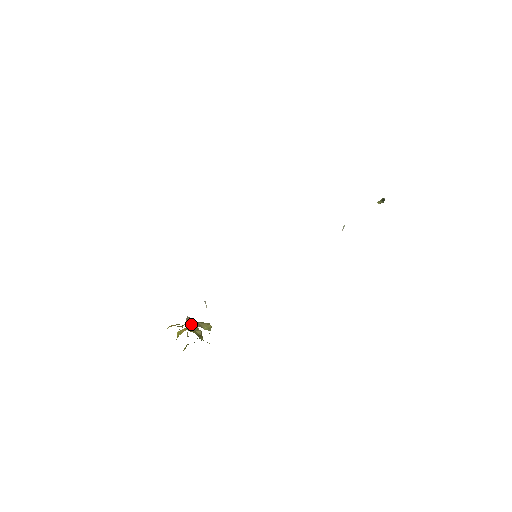
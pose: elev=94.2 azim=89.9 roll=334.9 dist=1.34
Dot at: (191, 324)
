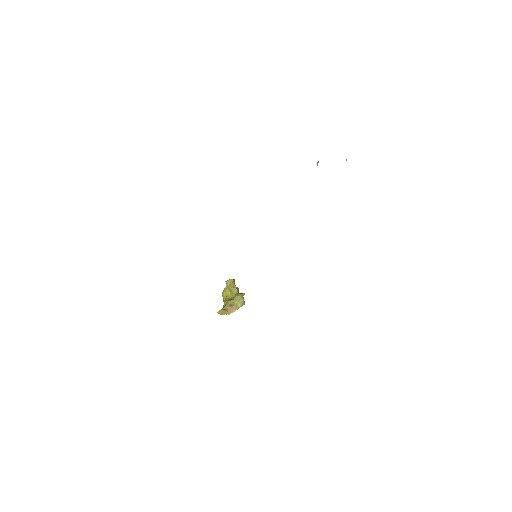
Dot at: occluded
